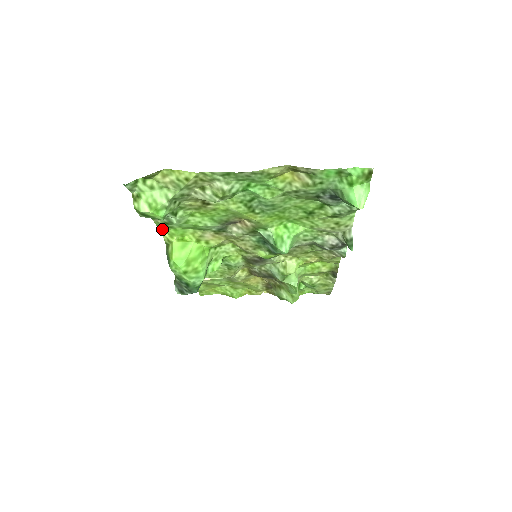
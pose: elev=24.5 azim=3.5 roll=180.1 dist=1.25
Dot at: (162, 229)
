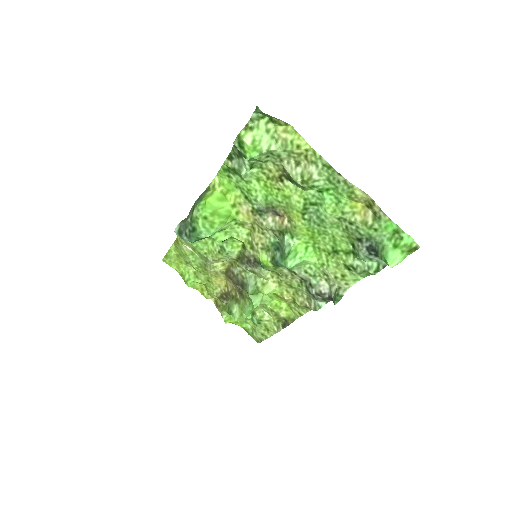
Dot at: (220, 173)
